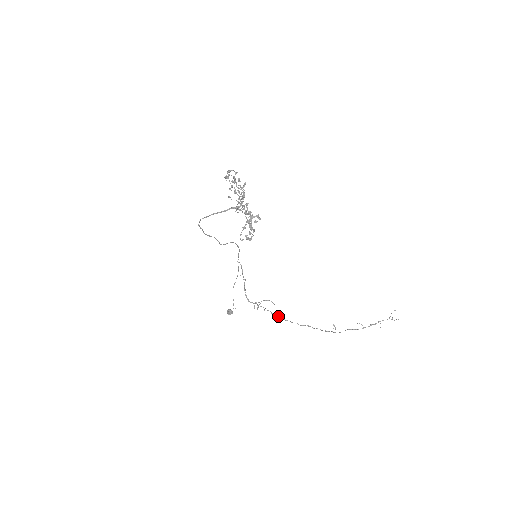
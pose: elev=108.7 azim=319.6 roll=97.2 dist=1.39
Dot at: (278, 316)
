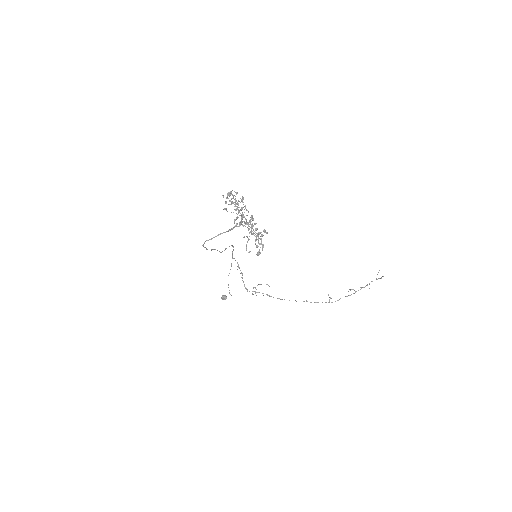
Dot at: (277, 298)
